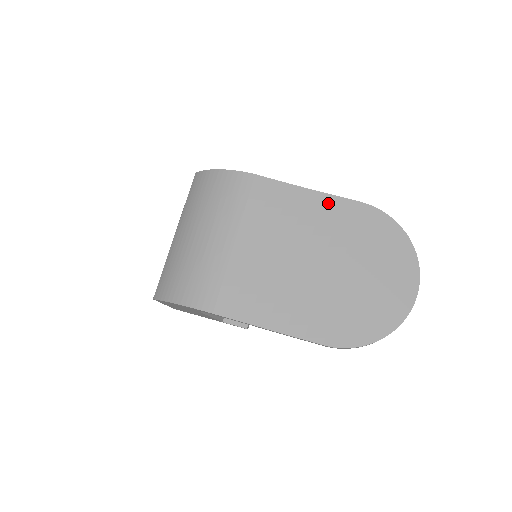
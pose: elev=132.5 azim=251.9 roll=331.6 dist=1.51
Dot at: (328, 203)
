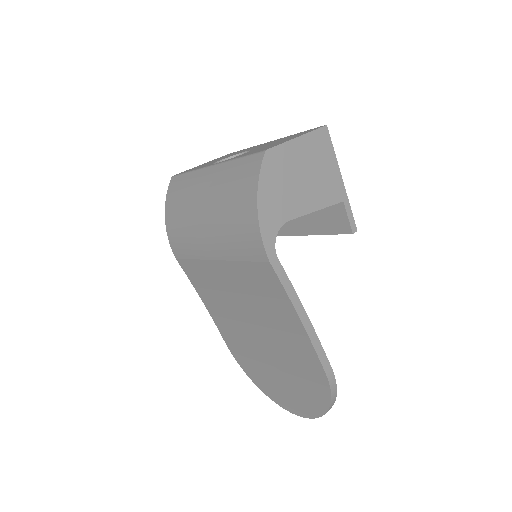
Dot at: (303, 342)
